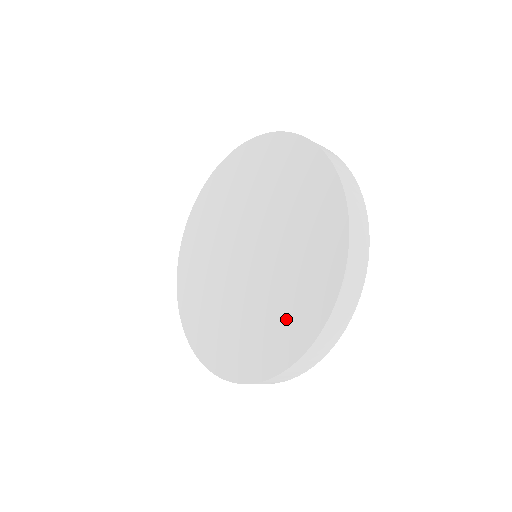
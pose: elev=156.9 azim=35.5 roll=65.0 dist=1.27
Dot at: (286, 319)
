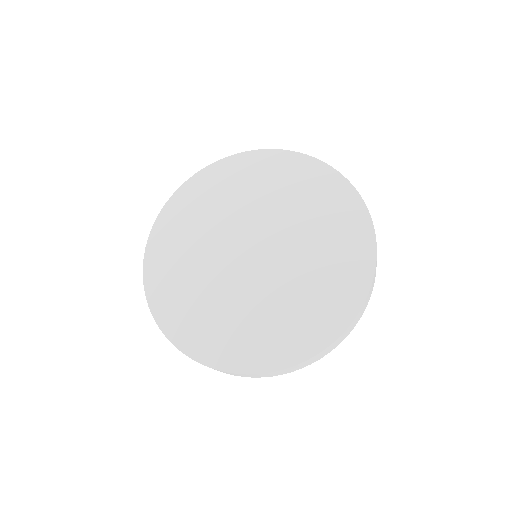
Dot at: (291, 326)
